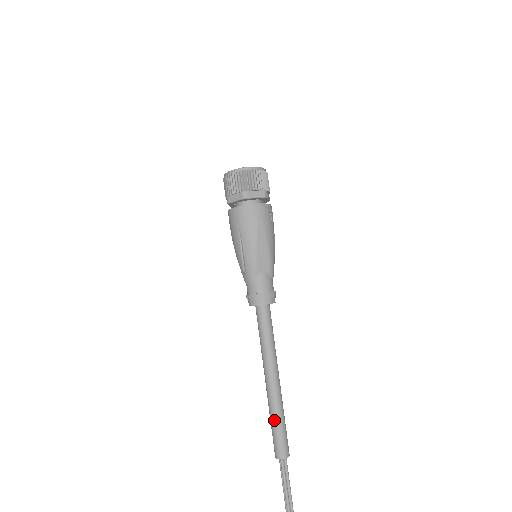
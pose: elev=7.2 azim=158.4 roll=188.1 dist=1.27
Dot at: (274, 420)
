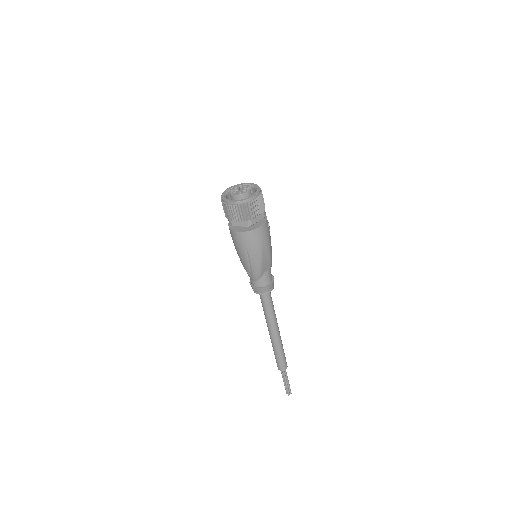
Dot at: (278, 353)
